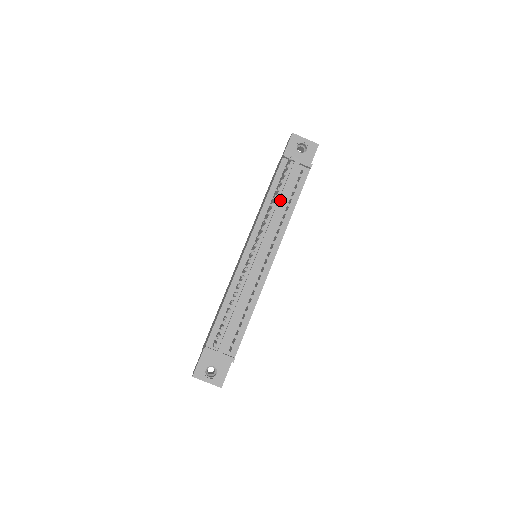
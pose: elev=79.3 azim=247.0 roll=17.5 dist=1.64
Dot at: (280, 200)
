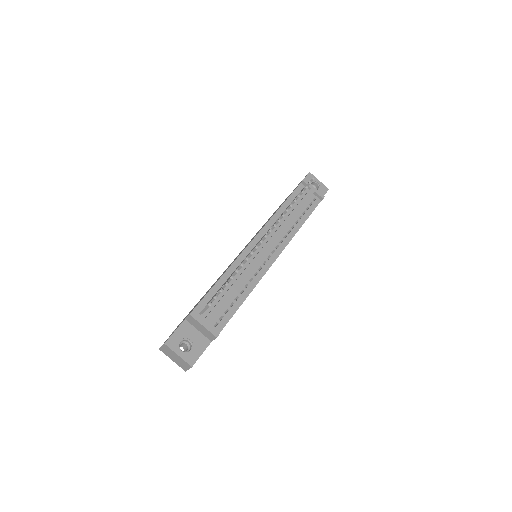
Dot at: (293, 212)
